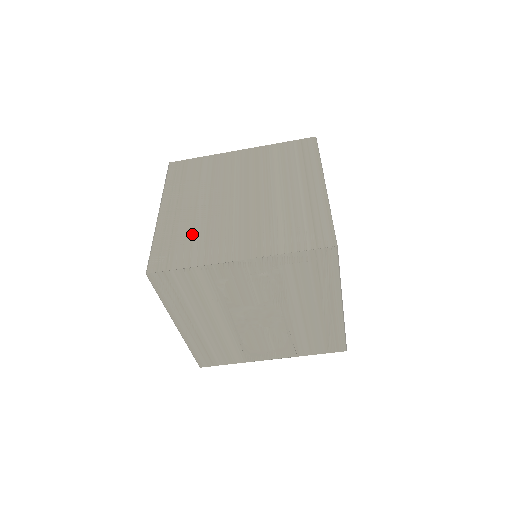
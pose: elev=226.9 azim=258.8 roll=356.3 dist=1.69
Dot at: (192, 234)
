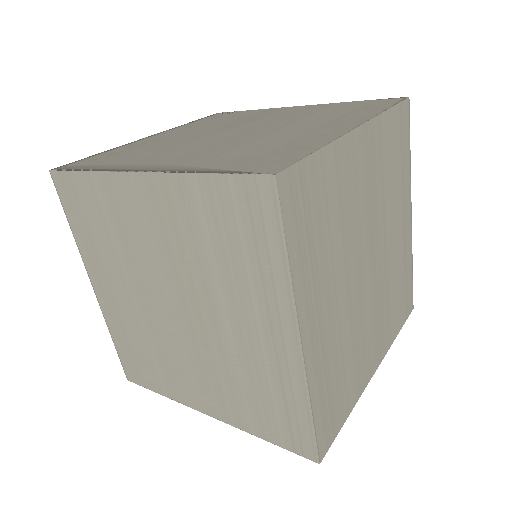
Dot at: (145, 349)
